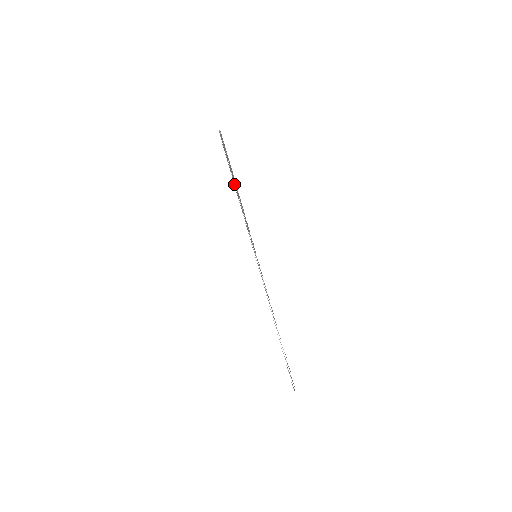
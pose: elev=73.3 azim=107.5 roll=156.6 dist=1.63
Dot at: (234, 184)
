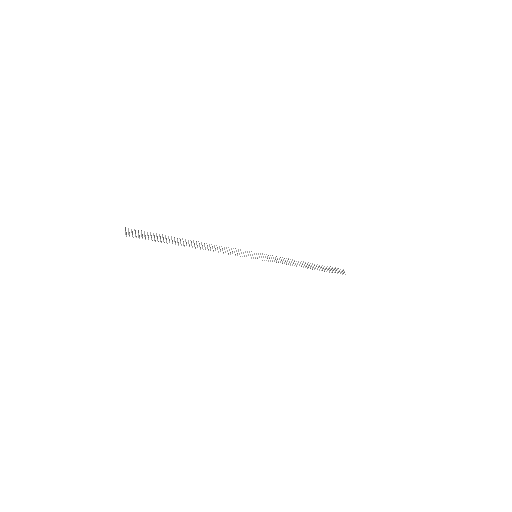
Dot at: occluded
